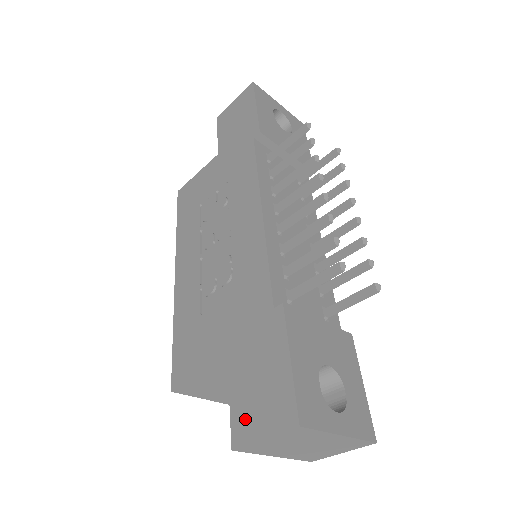
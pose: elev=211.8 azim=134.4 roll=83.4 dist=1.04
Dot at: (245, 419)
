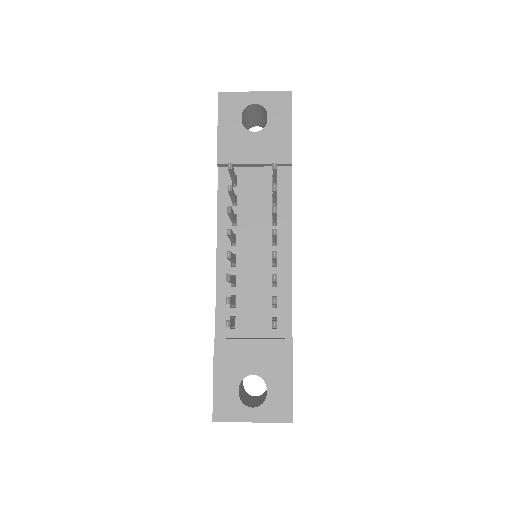
Dot at: occluded
